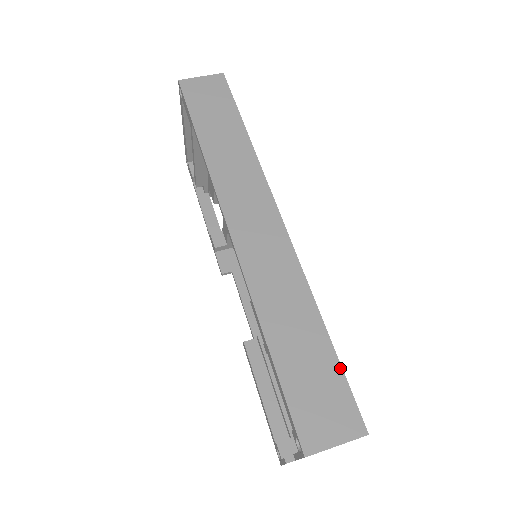
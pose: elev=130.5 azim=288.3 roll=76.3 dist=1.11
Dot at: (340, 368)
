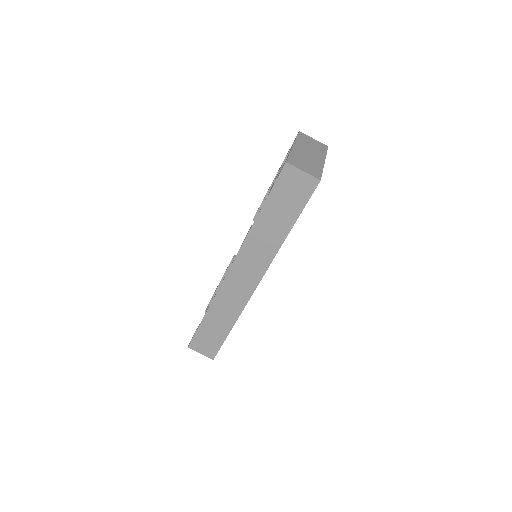
Dot at: (223, 342)
